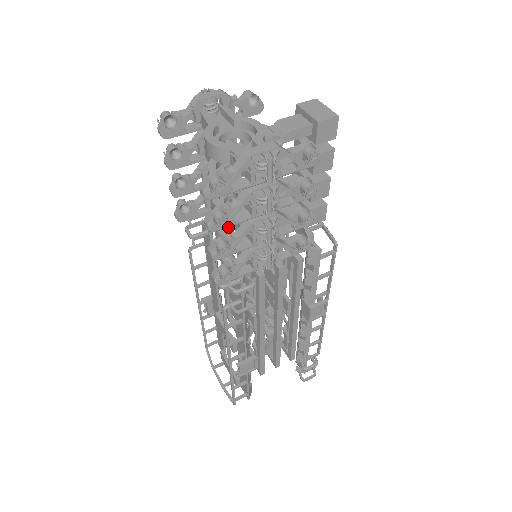
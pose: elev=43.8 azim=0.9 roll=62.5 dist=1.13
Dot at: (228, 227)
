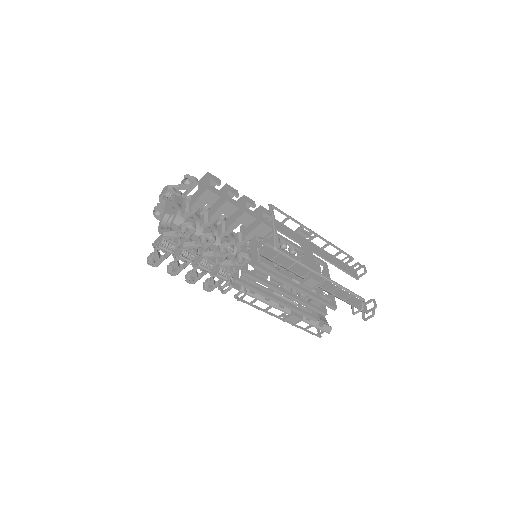
Dot at: occluded
